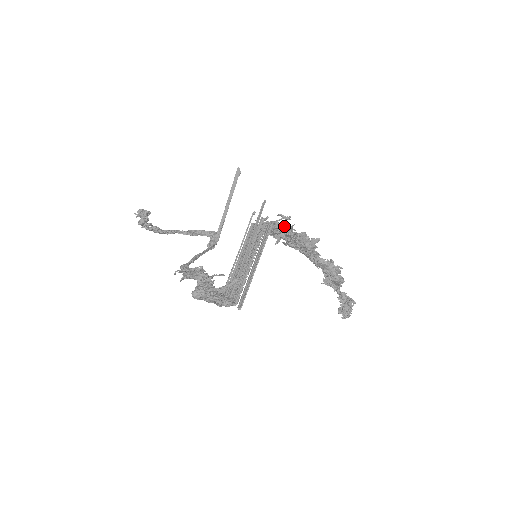
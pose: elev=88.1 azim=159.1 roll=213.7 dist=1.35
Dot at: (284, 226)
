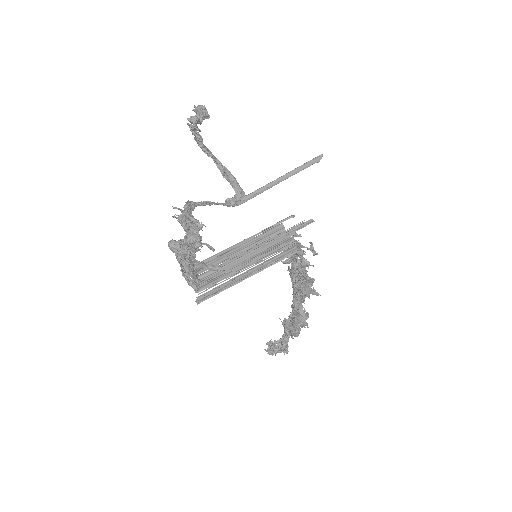
Dot at: occluded
